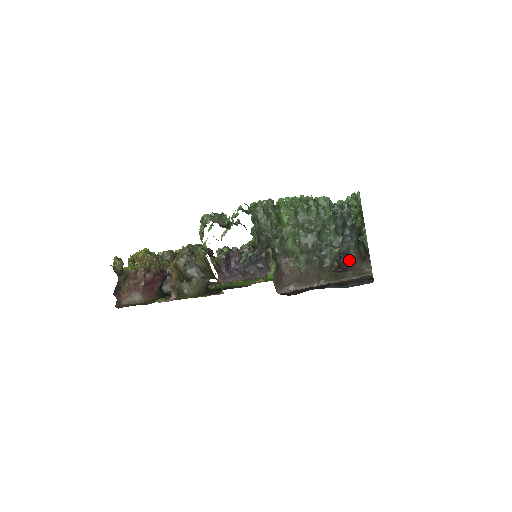
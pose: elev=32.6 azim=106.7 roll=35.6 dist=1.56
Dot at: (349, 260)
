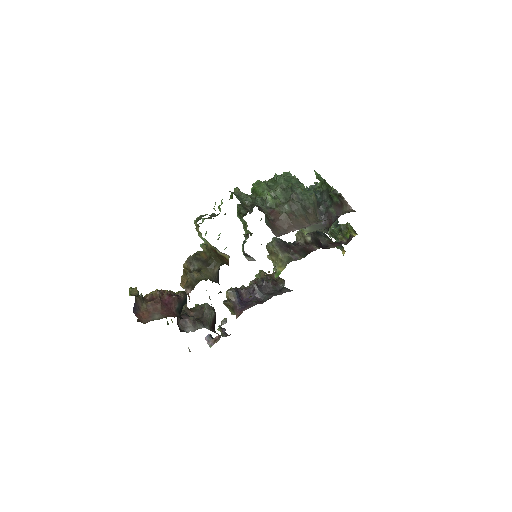
Dot at: occluded
